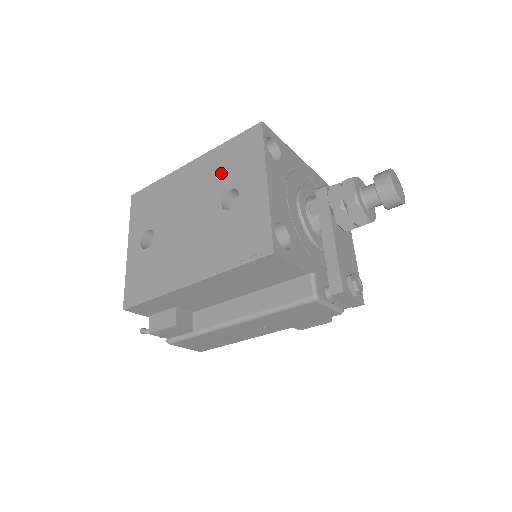
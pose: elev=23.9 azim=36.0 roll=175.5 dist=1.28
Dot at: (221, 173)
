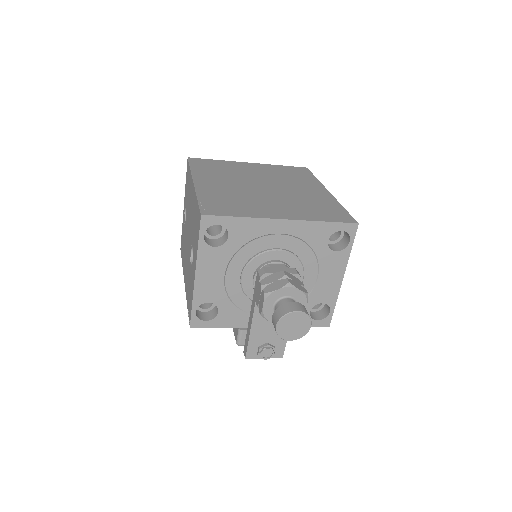
Dot at: (193, 225)
